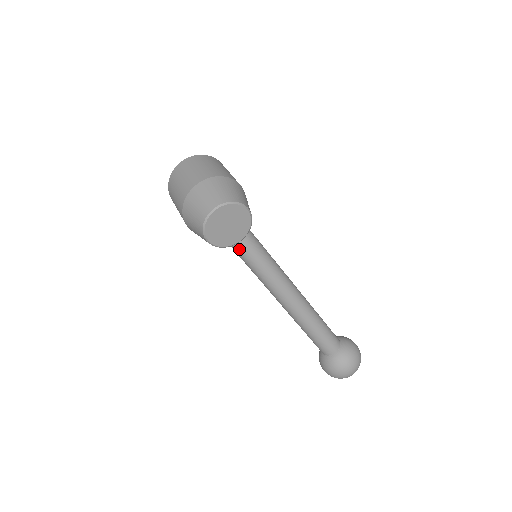
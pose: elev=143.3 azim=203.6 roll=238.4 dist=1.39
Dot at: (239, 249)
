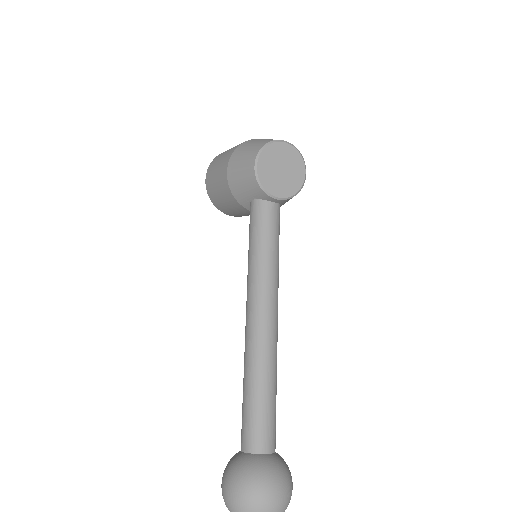
Dot at: (263, 212)
